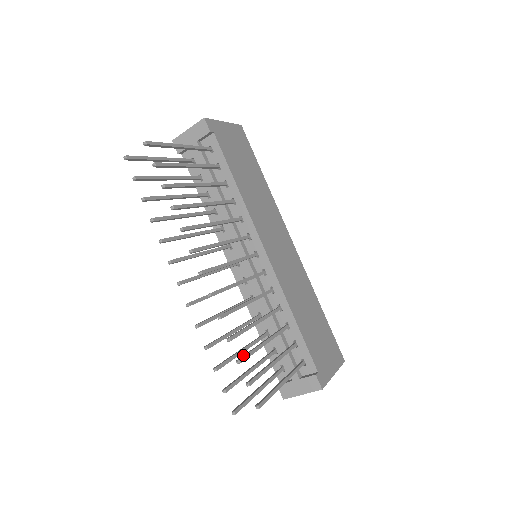
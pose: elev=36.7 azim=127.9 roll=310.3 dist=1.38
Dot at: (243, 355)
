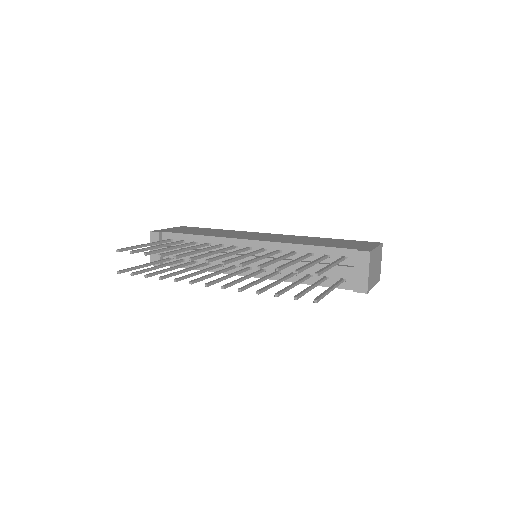
Dot at: occluded
